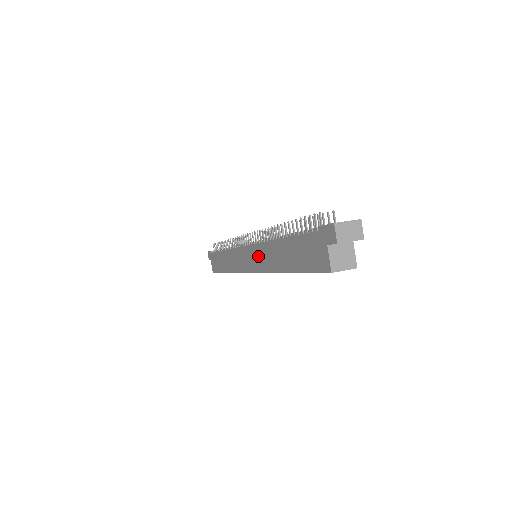
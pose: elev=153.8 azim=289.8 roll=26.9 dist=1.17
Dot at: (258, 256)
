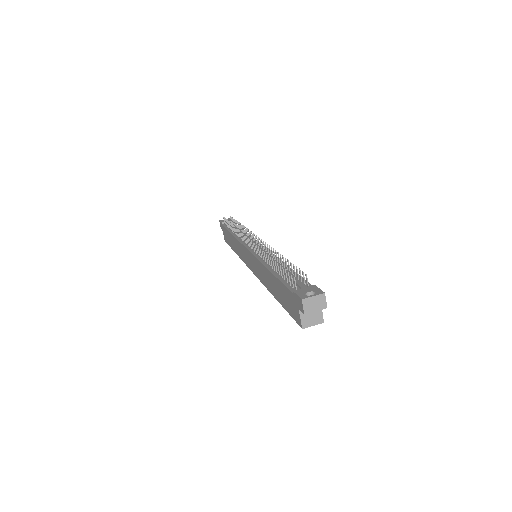
Dot at: (255, 266)
